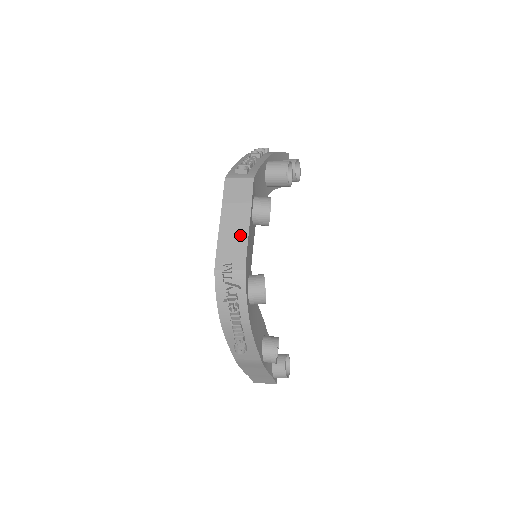
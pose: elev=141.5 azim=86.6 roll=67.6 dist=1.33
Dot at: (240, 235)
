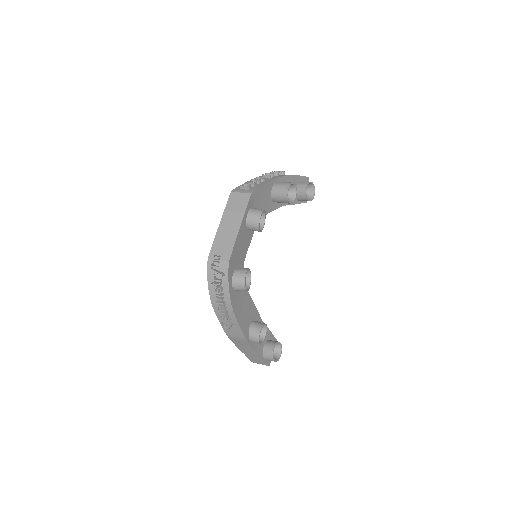
Dot at: (231, 235)
